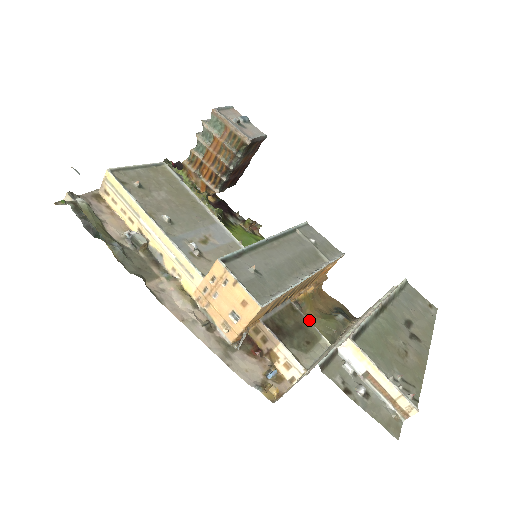
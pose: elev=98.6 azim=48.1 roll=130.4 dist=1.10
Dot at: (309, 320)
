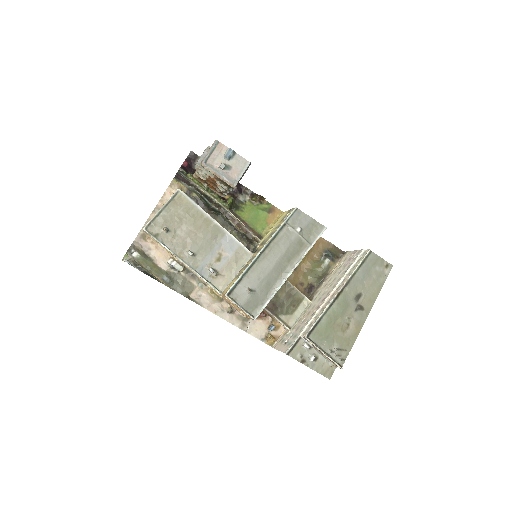
Dot at: (302, 271)
